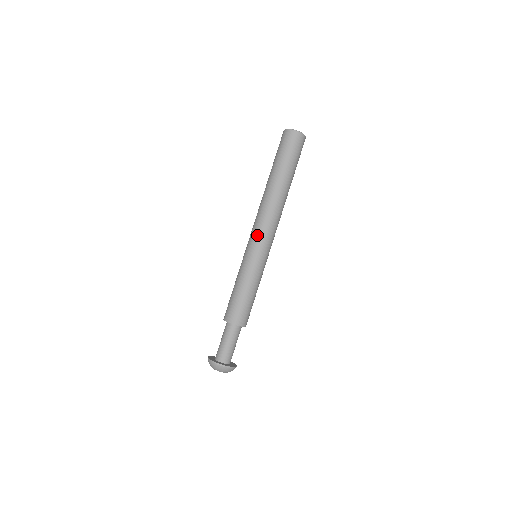
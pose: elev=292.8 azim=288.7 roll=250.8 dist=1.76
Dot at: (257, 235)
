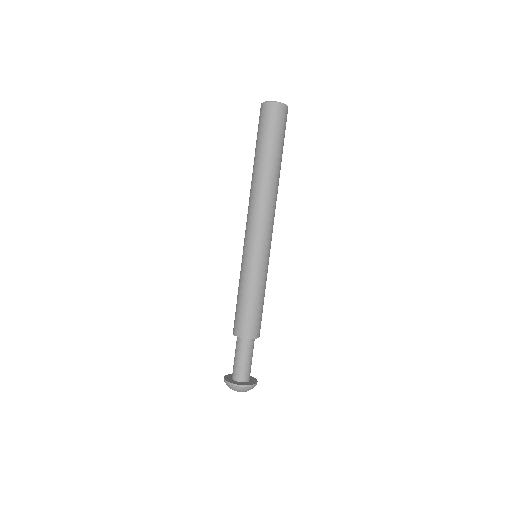
Dot at: (249, 233)
